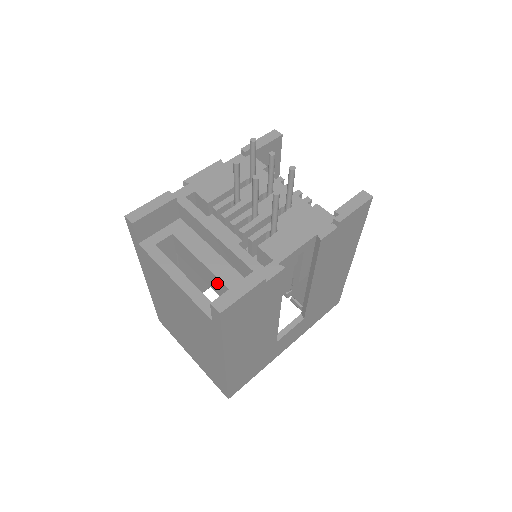
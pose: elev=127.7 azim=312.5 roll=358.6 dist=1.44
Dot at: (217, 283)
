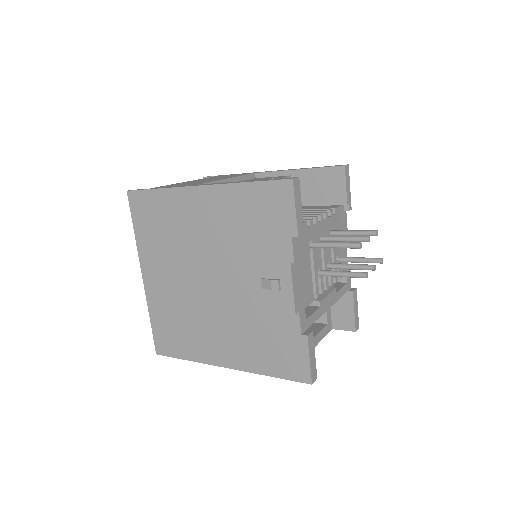
Dot at: occluded
